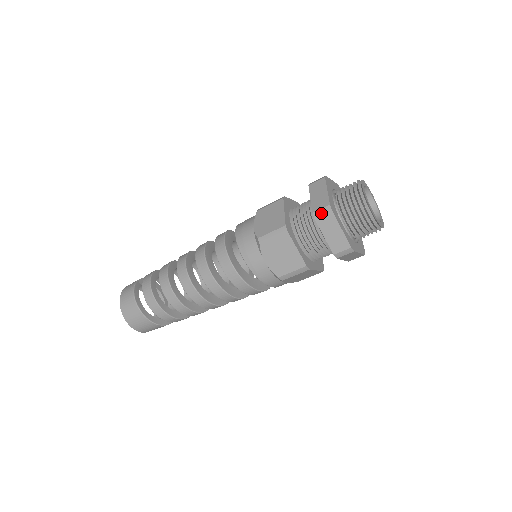
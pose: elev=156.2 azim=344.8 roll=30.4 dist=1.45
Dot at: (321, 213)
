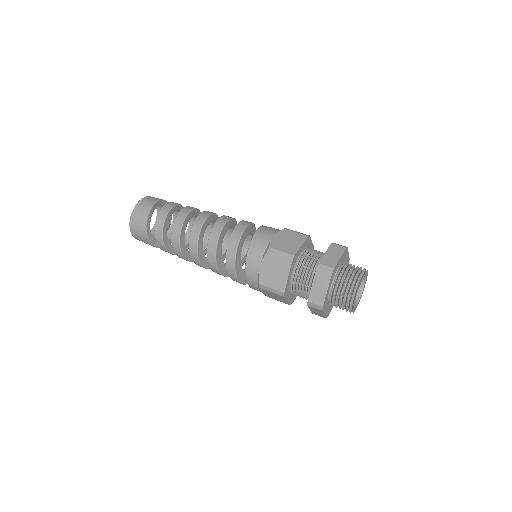
Dot at: (324, 269)
